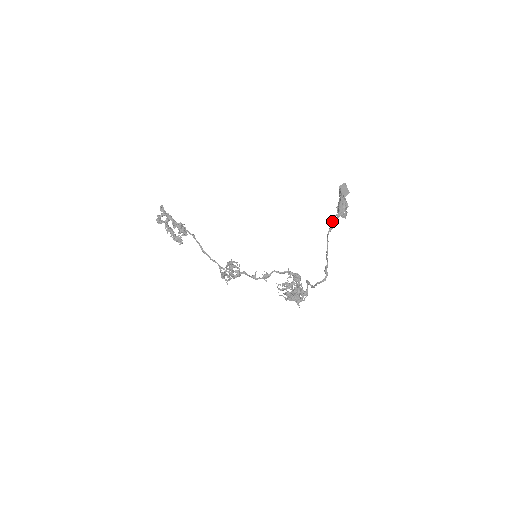
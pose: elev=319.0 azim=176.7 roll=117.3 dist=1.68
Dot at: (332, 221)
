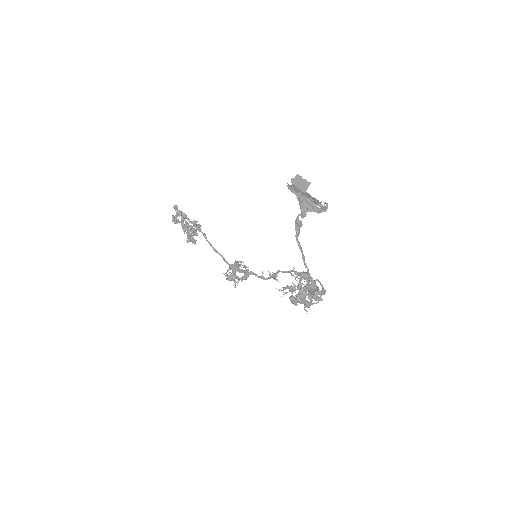
Dot at: (296, 223)
